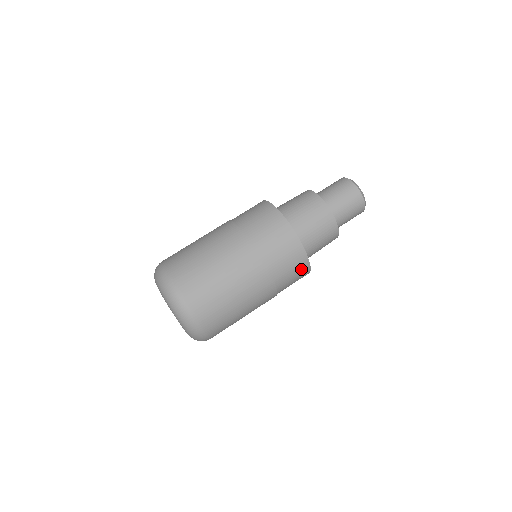
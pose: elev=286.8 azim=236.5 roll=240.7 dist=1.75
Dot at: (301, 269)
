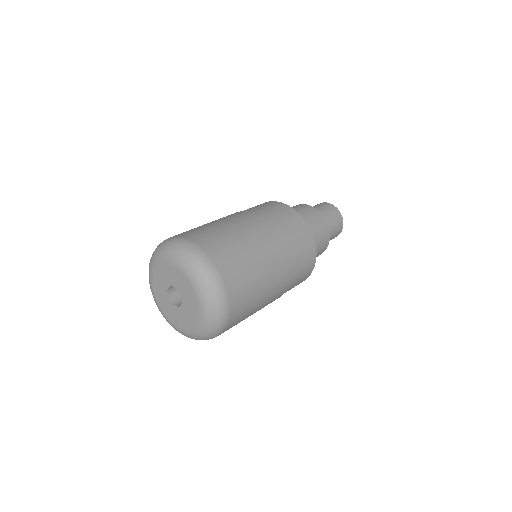
Dot at: (304, 234)
